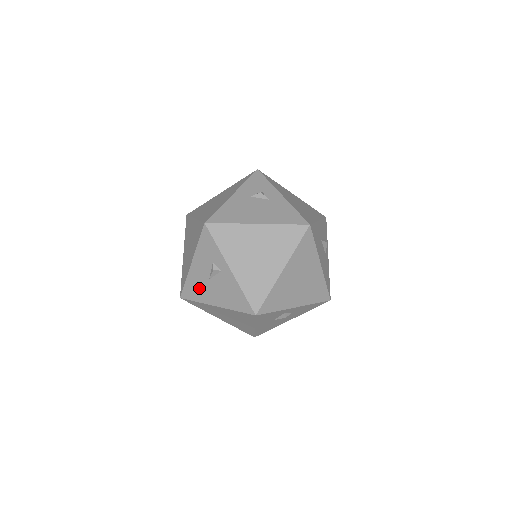
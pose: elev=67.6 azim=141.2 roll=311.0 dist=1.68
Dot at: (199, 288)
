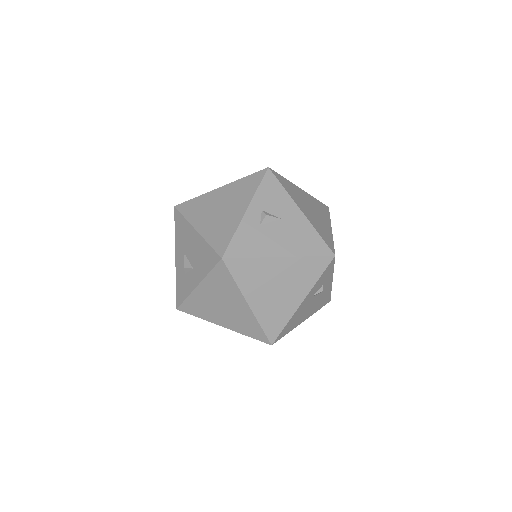
Dot at: occluded
